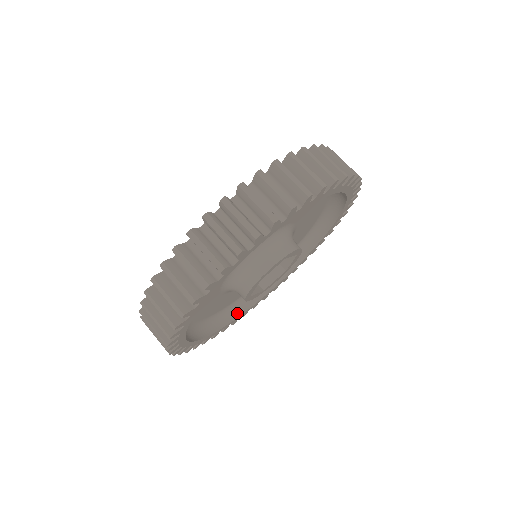
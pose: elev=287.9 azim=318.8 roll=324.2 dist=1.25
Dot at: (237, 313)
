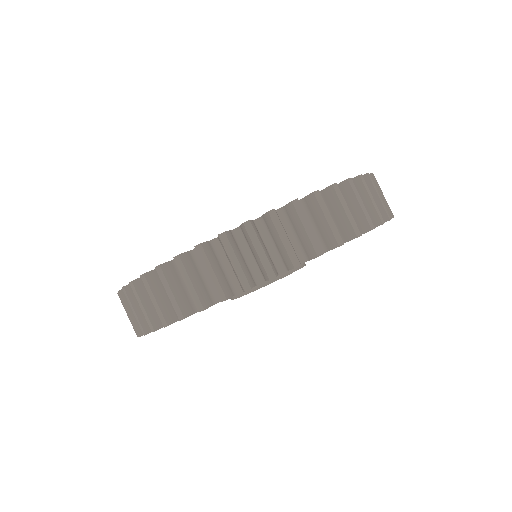
Dot at: occluded
